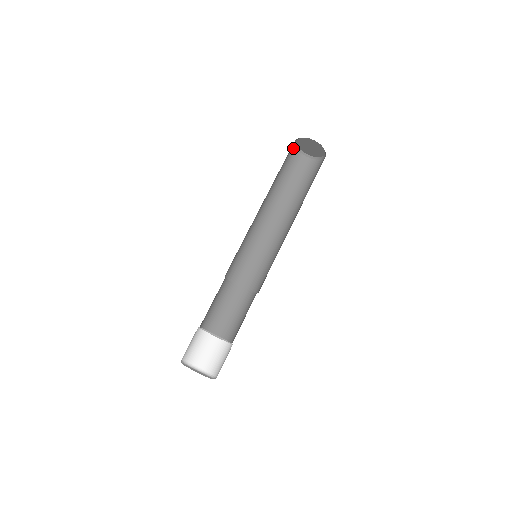
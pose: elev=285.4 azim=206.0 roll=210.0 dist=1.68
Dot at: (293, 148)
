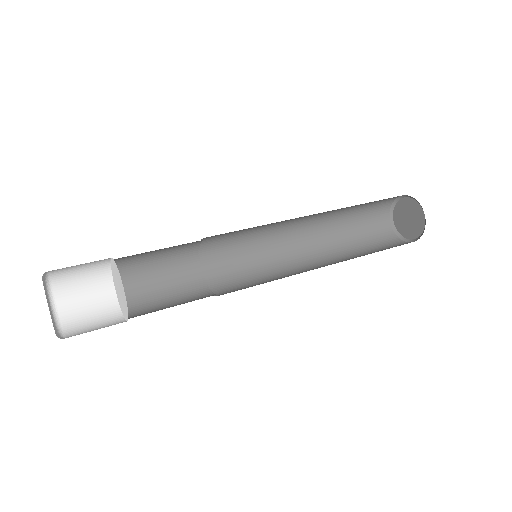
Dot at: (389, 229)
